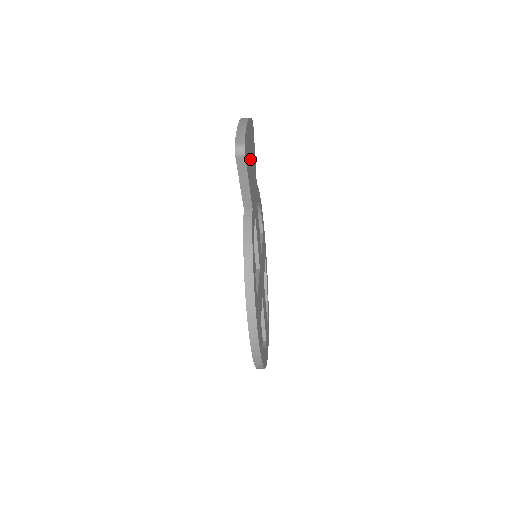
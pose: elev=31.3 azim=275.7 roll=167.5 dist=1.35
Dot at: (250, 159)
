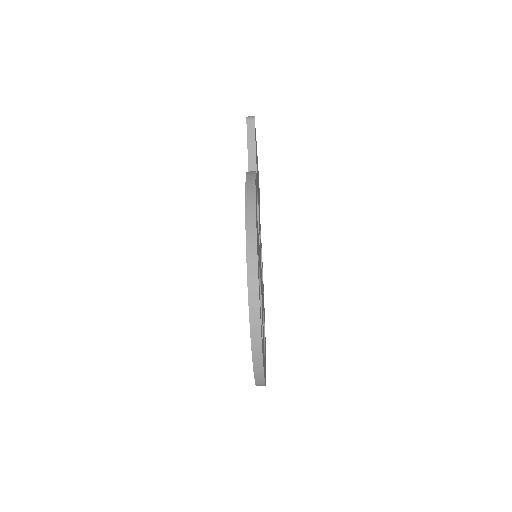
Dot at: occluded
